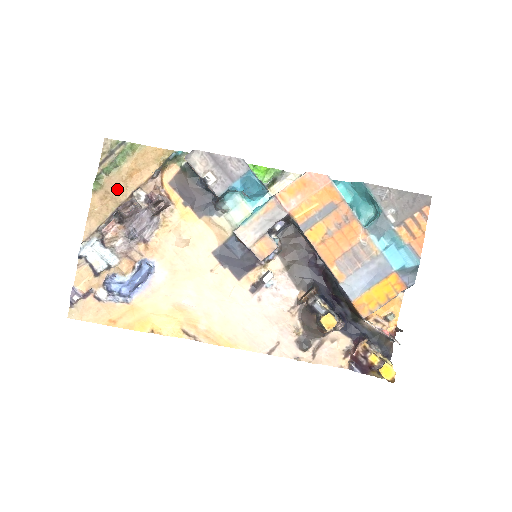
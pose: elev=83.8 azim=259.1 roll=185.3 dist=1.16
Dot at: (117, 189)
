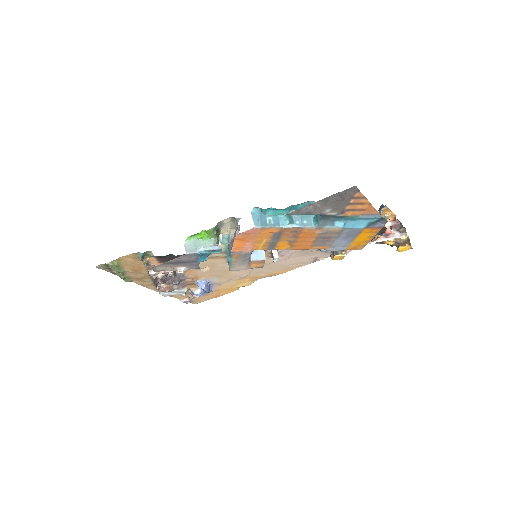
Dot at: (139, 276)
